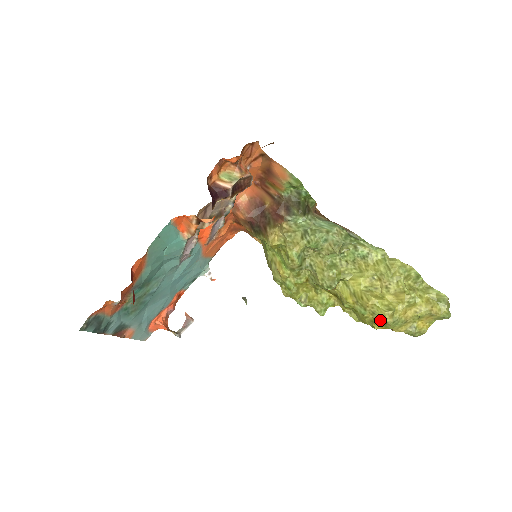
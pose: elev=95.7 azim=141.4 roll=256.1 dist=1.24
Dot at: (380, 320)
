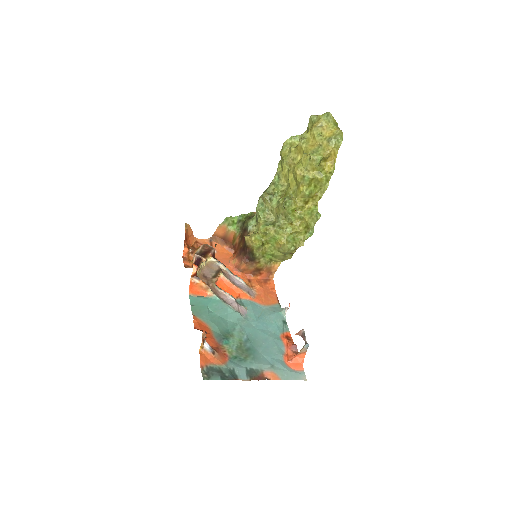
Dot at: (310, 164)
